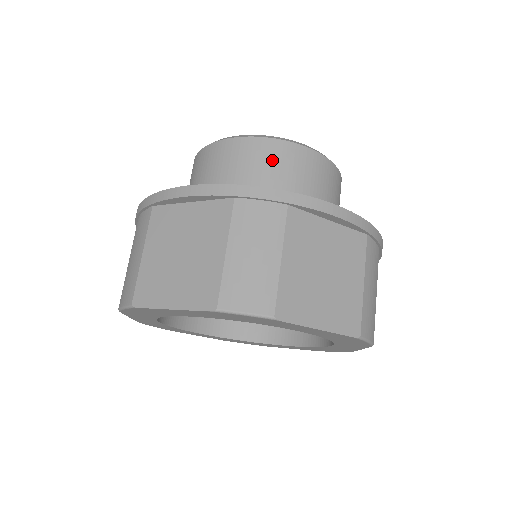
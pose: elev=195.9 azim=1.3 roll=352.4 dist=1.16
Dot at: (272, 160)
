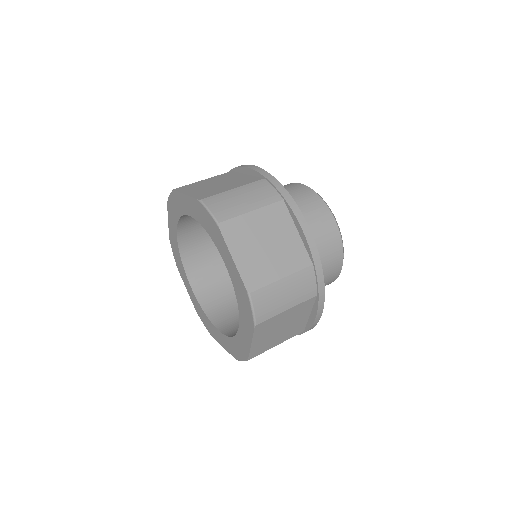
Dot at: (307, 201)
